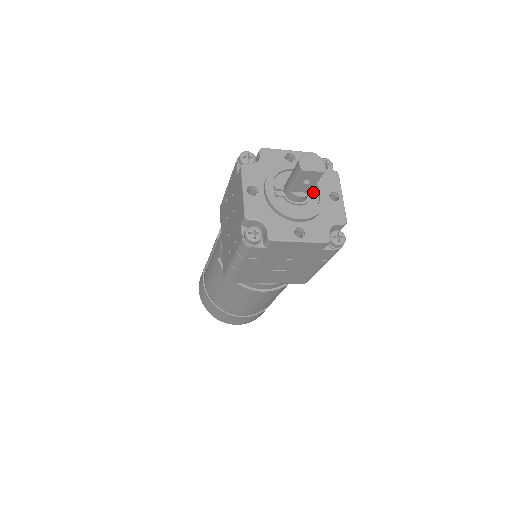
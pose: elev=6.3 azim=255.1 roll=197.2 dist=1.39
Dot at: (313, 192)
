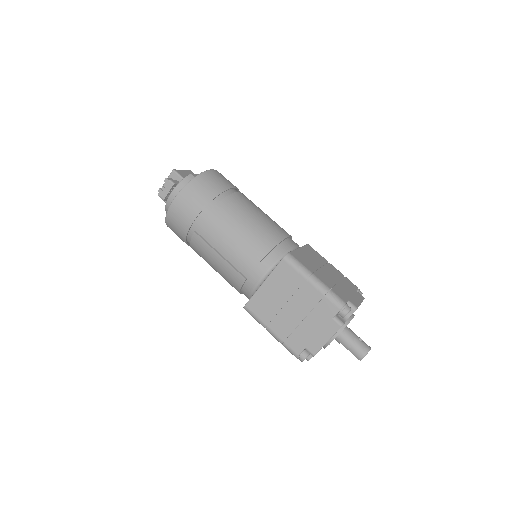
Dot at: occluded
